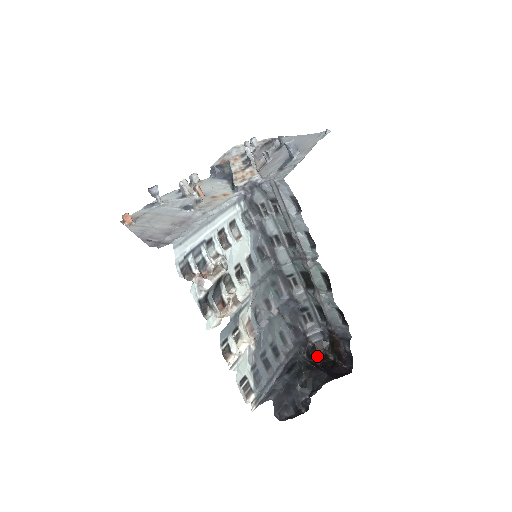
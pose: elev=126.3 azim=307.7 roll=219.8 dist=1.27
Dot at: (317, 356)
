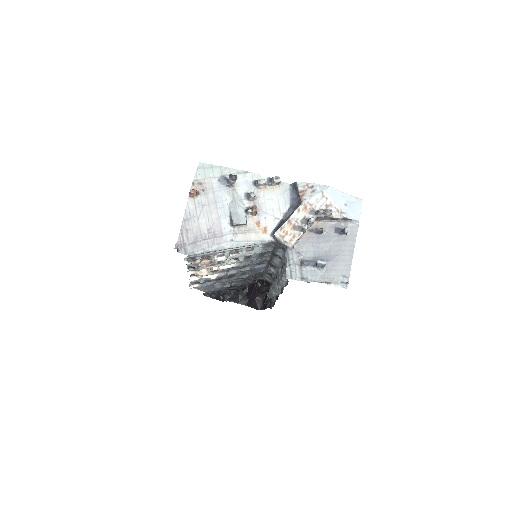
Dot at: occluded
